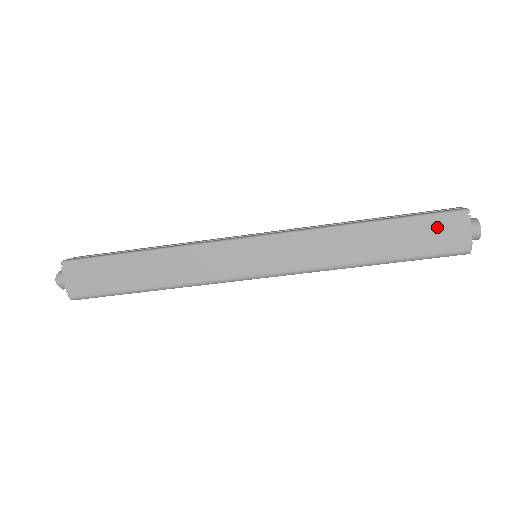
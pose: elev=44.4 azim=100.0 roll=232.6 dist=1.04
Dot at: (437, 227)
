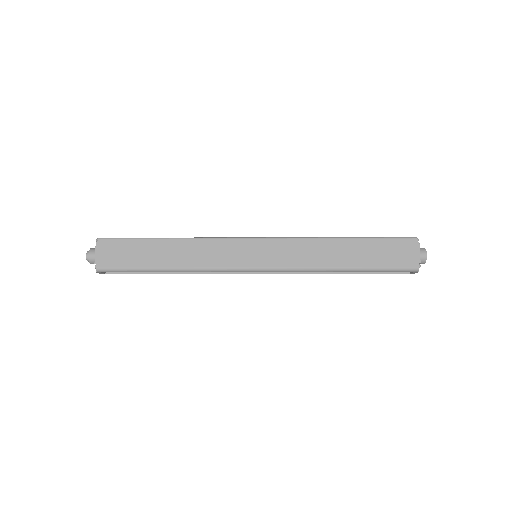
Dot at: (395, 247)
